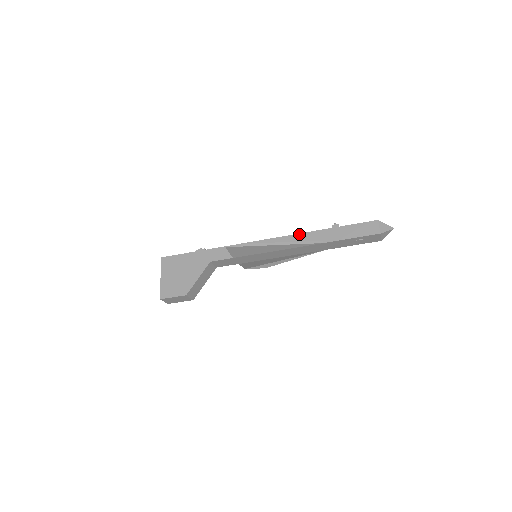
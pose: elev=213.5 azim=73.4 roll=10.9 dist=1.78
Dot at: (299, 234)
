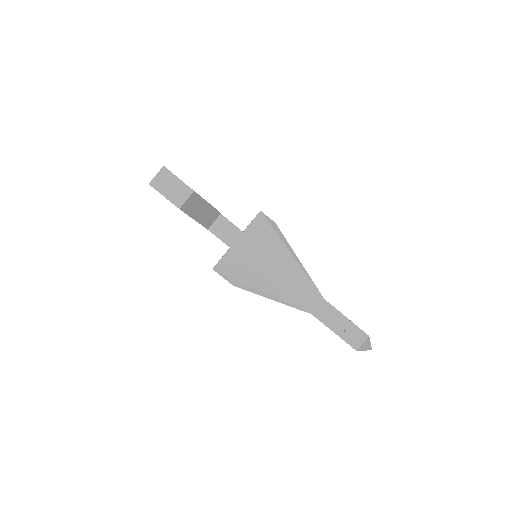
Dot at: occluded
